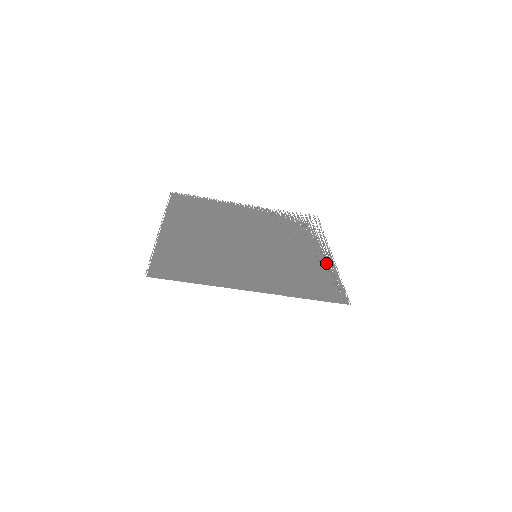
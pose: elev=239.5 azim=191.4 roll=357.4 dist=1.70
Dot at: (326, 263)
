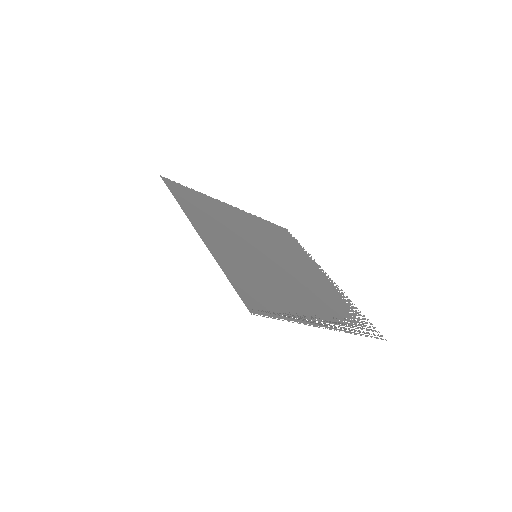
Dot at: (307, 316)
